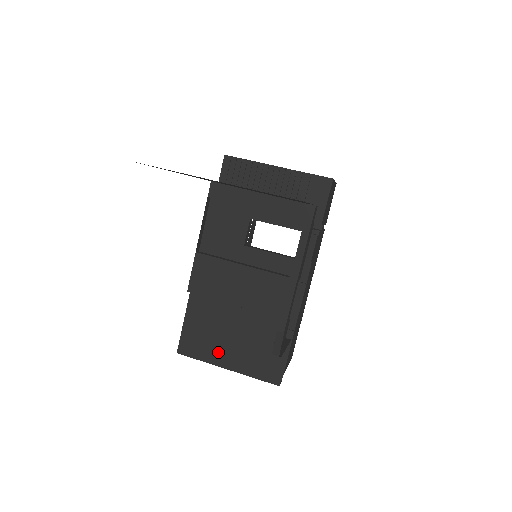
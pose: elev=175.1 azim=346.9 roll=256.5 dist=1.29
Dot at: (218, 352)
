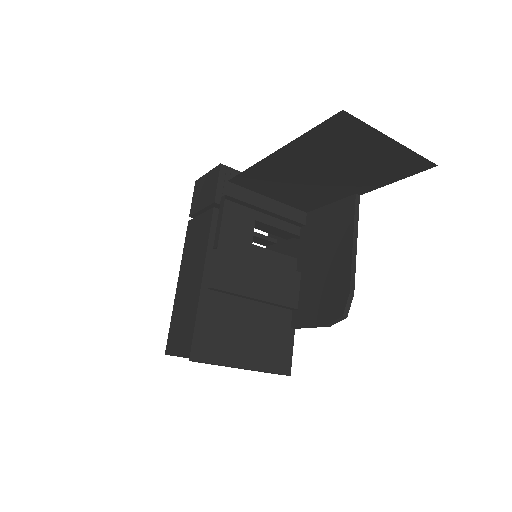
Dot at: (237, 352)
